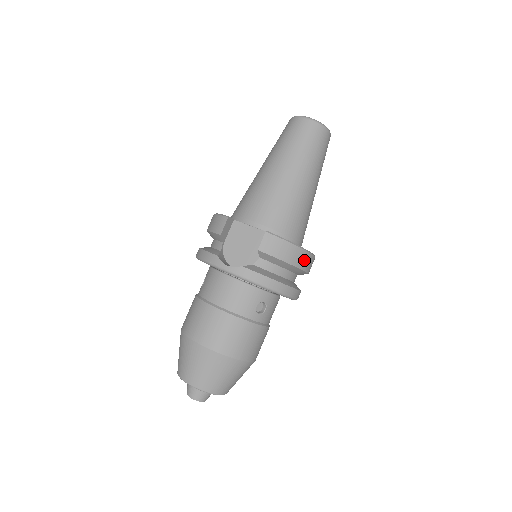
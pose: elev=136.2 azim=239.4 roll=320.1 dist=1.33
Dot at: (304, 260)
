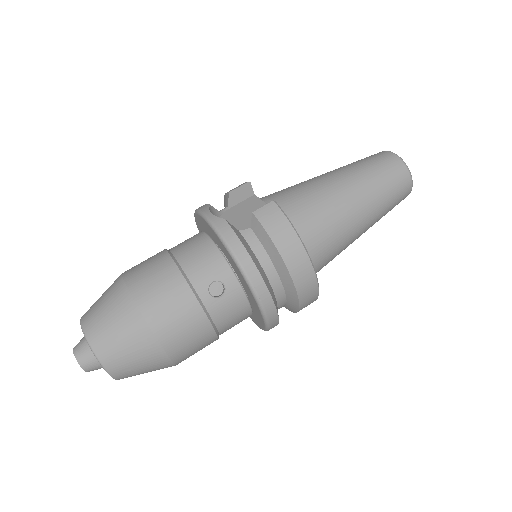
Dot at: (299, 264)
